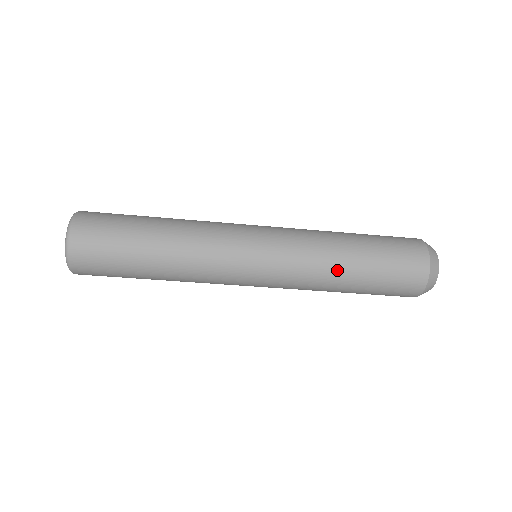
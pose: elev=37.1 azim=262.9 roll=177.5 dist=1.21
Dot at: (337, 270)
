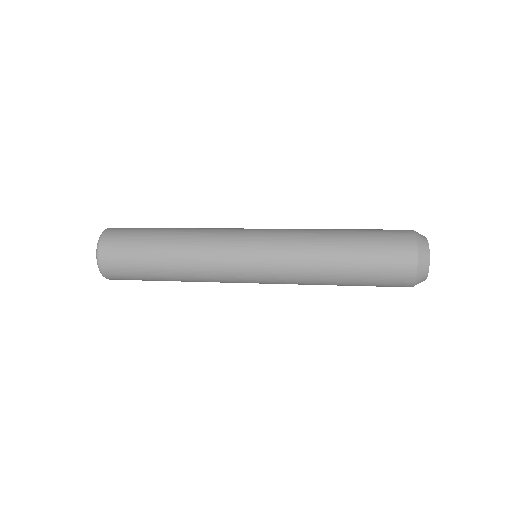
Dot at: occluded
